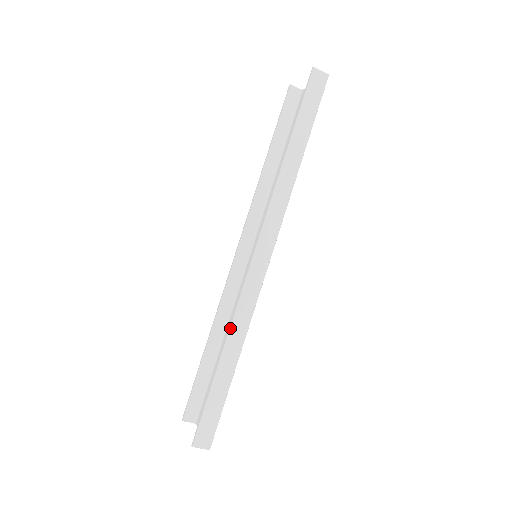
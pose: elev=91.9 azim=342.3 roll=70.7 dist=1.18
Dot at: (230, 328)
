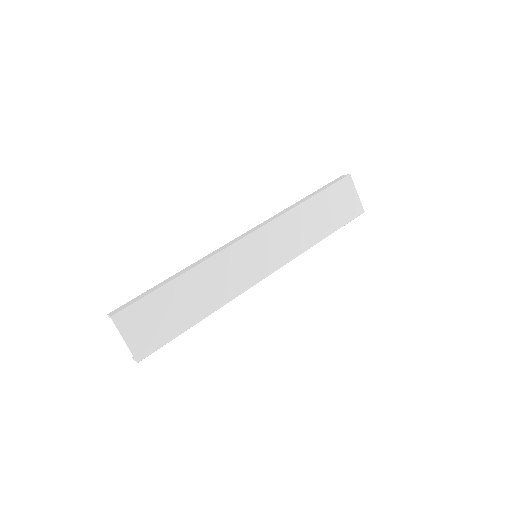
Dot at: (194, 263)
